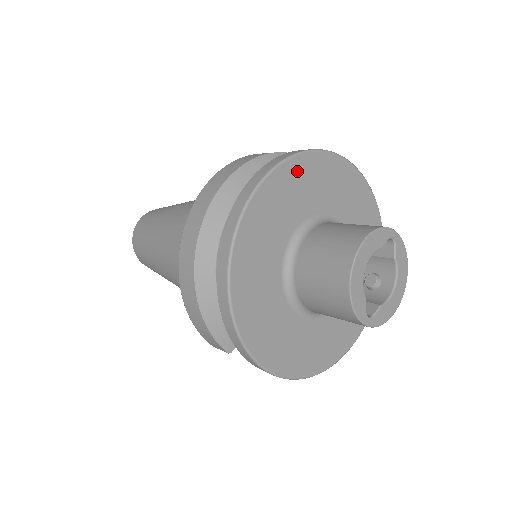
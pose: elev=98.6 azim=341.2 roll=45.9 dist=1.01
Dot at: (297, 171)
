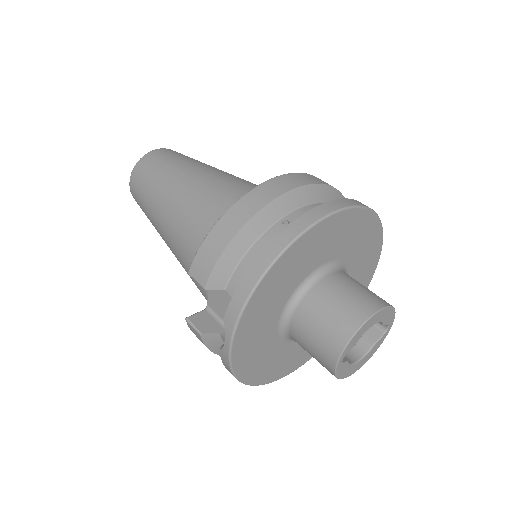
Dot at: (372, 230)
